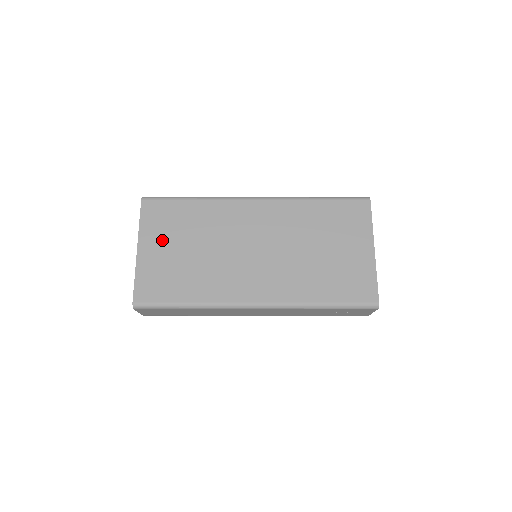
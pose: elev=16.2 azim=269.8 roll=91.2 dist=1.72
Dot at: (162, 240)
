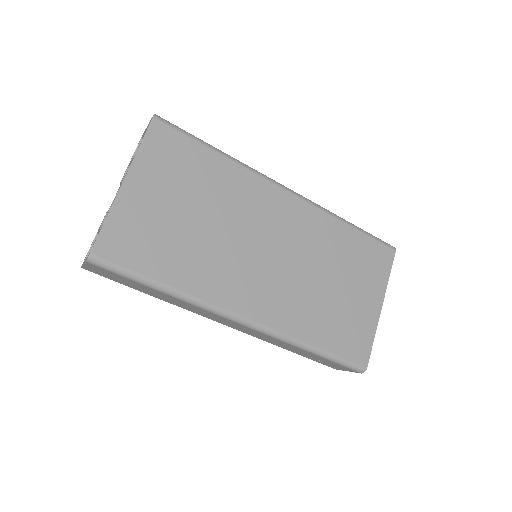
Dot at: (161, 186)
